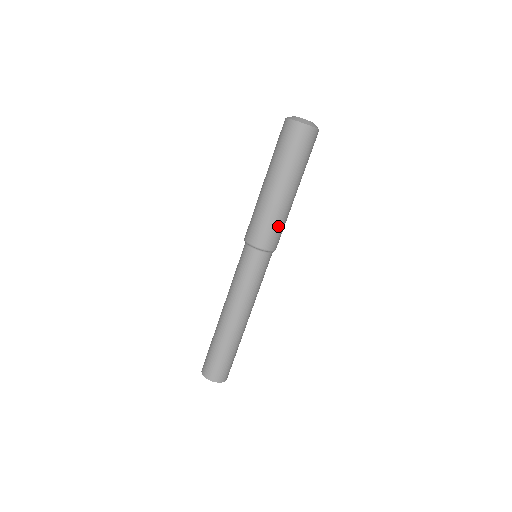
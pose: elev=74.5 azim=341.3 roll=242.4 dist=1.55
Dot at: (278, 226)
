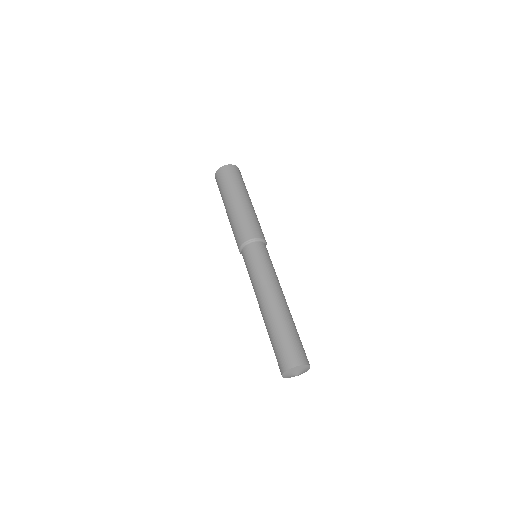
Dot at: occluded
